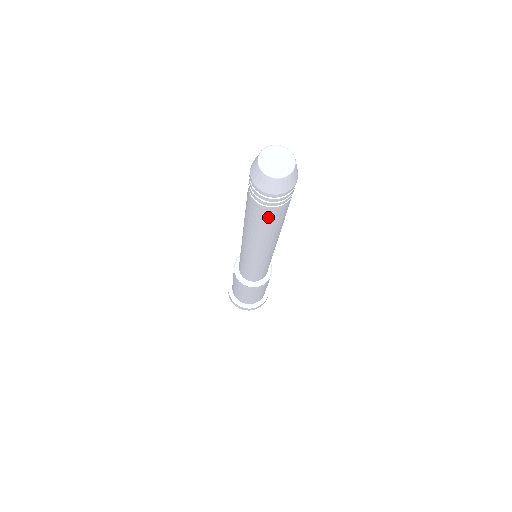
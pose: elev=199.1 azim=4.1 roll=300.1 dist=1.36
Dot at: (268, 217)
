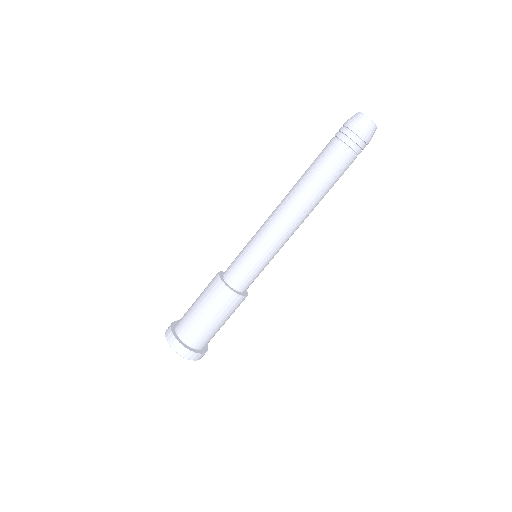
Dot at: (334, 160)
